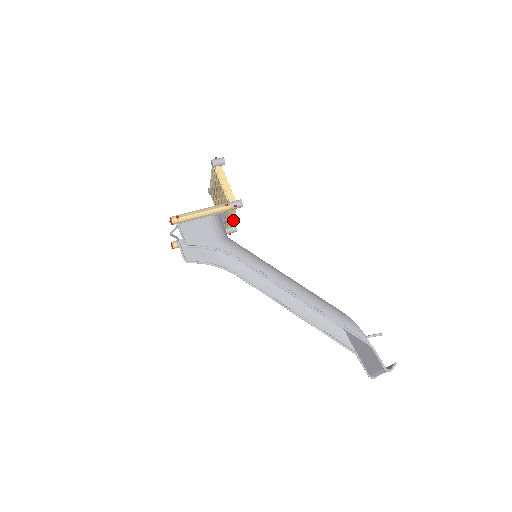
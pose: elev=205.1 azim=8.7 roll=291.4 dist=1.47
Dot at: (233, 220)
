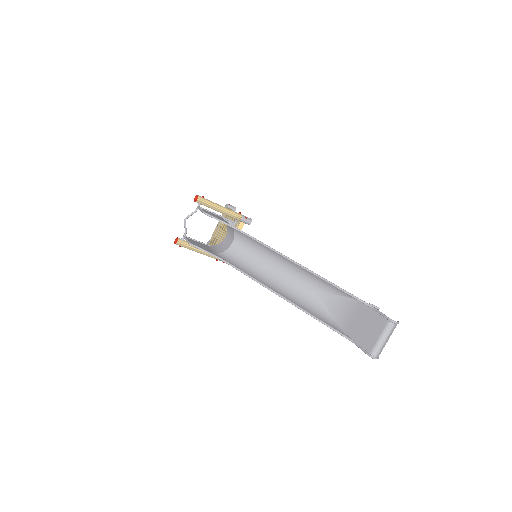
Dot at: occluded
